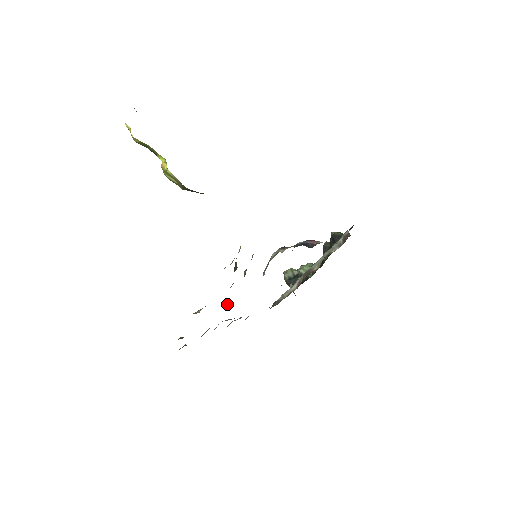
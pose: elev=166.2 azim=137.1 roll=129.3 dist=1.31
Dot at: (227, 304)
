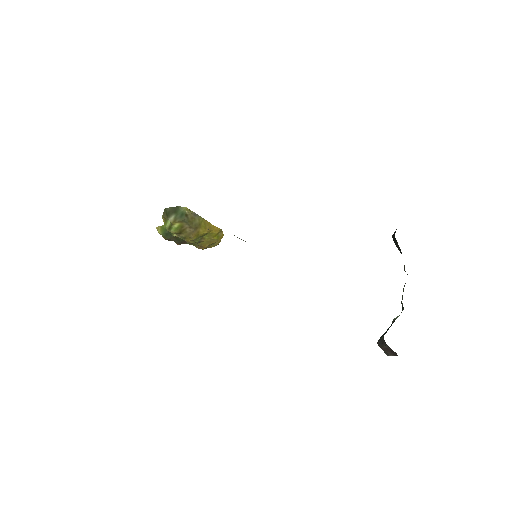
Dot at: occluded
